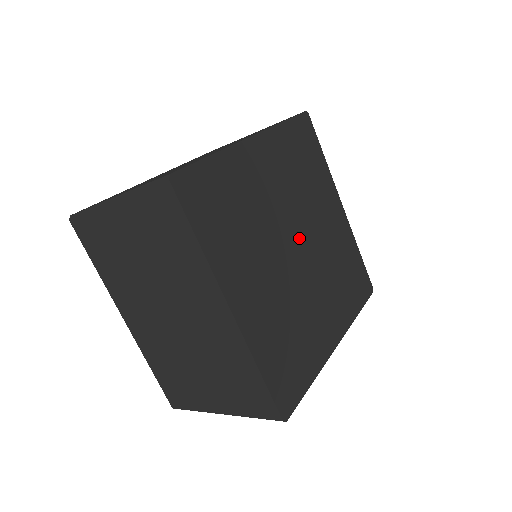
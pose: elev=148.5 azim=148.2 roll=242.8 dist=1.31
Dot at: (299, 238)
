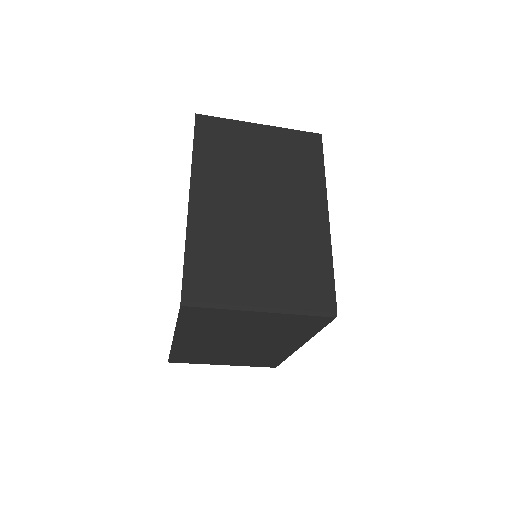
Dot at: occluded
